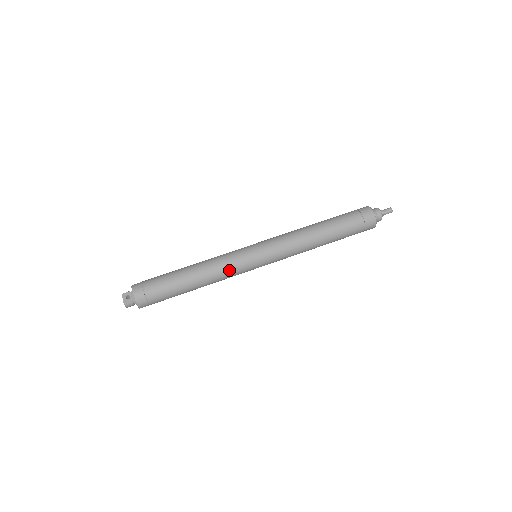
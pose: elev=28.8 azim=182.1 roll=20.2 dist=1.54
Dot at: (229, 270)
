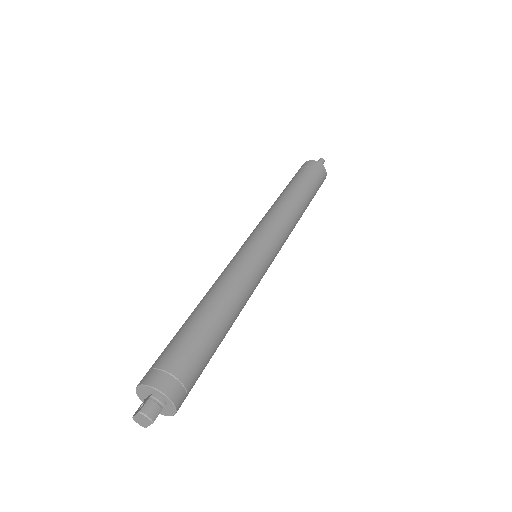
Dot at: (234, 270)
